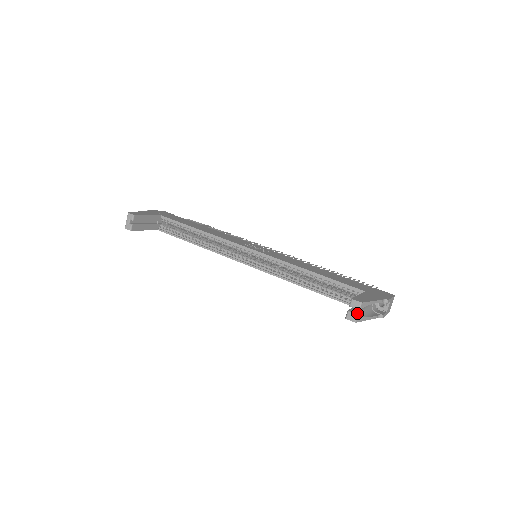
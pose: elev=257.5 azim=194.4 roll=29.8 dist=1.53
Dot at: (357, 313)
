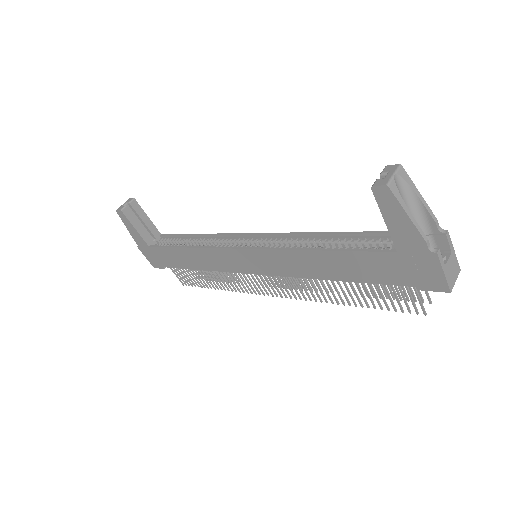
Dot at: (392, 175)
